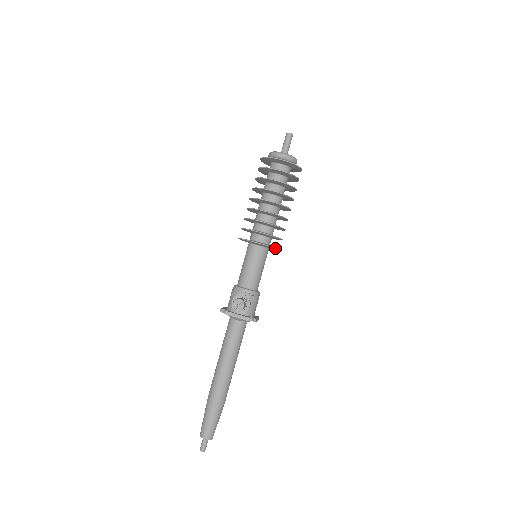
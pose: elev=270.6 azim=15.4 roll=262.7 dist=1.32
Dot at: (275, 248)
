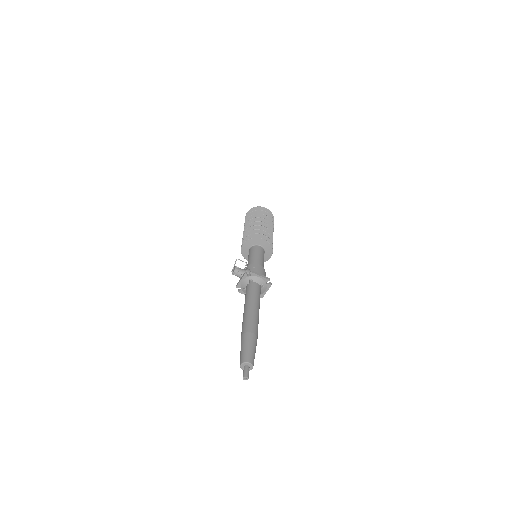
Dot at: (255, 238)
